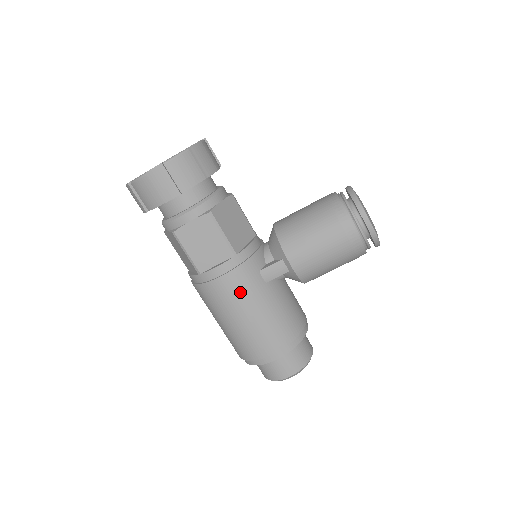
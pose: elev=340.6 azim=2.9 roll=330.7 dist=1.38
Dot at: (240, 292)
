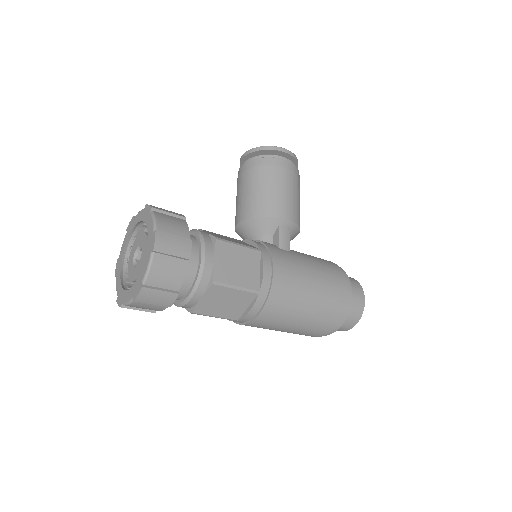
Dot at: (292, 270)
